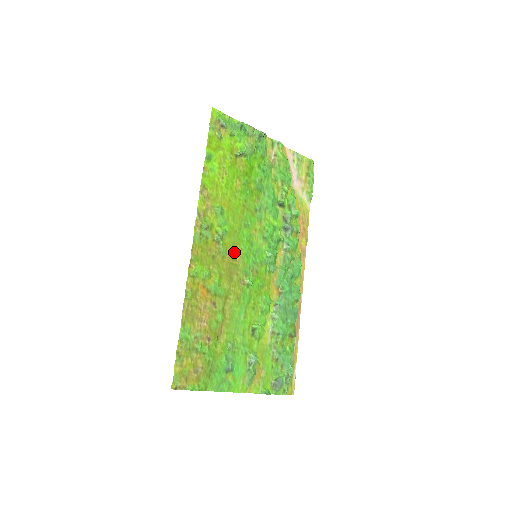
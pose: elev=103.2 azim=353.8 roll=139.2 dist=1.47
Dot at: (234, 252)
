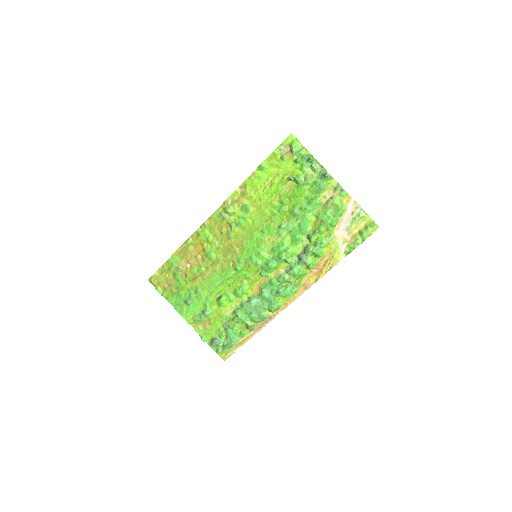
Dot at: (240, 241)
